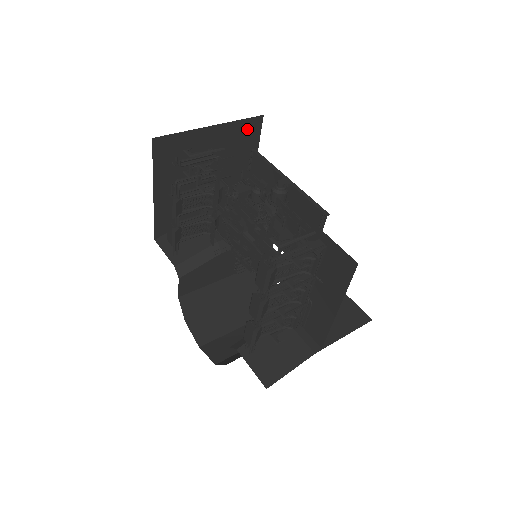
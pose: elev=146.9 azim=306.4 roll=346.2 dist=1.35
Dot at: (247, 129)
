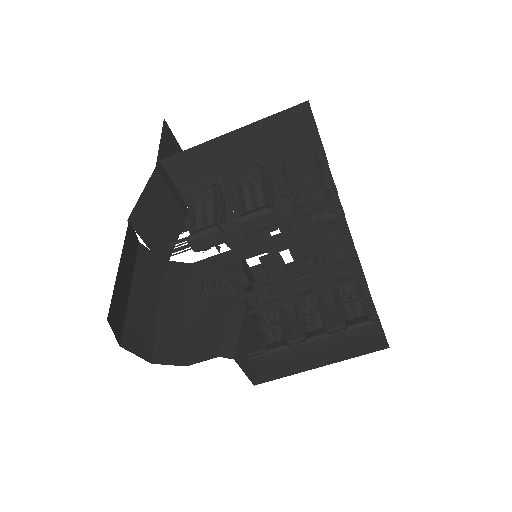
Dot at: occluded
